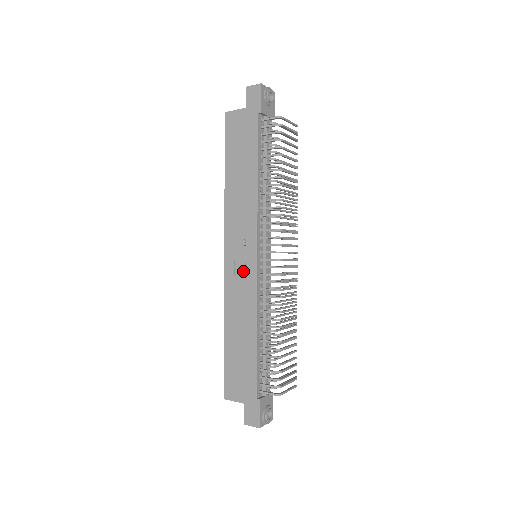
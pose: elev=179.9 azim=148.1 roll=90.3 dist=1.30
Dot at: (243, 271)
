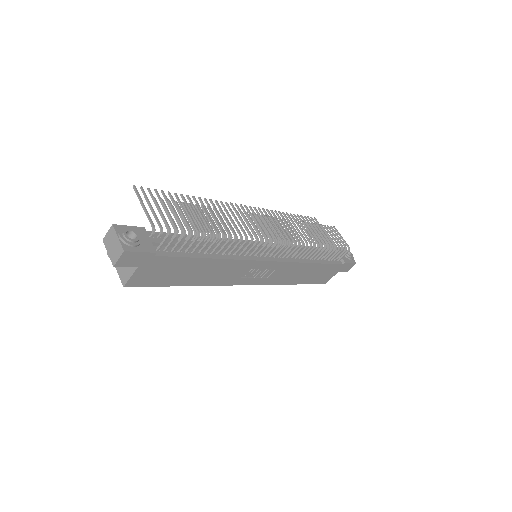
Dot at: (270, 272)
